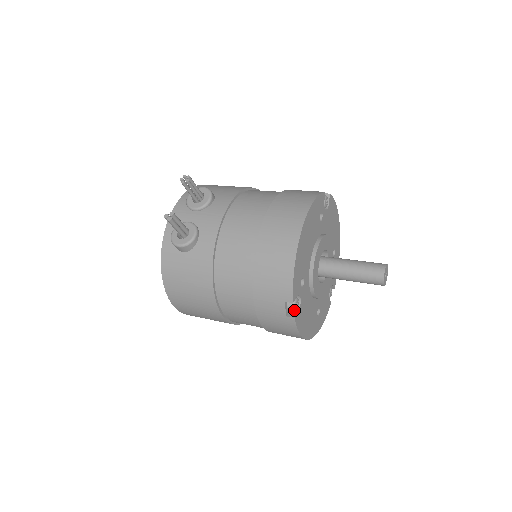
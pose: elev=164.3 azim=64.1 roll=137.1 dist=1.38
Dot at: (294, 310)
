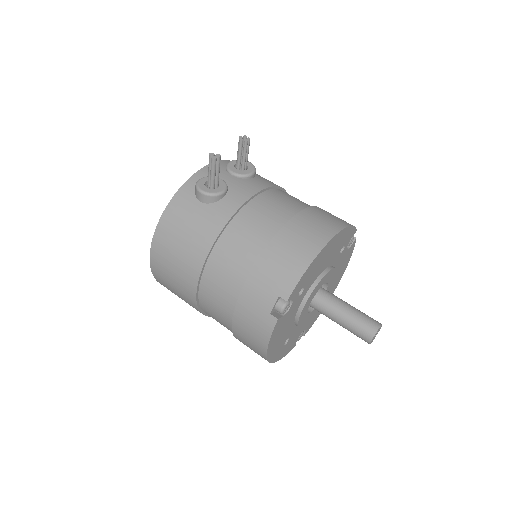
Dot at: (281, 311)
